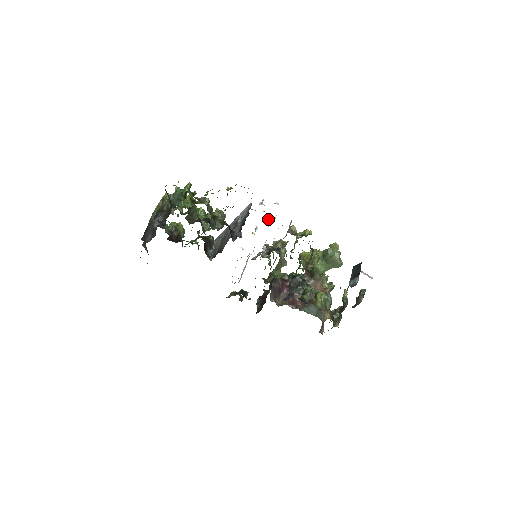
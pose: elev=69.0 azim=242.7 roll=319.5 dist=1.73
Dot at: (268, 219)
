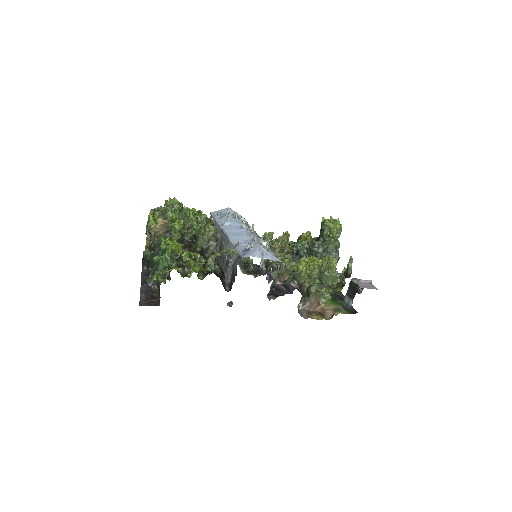
Dot at: (261, 242)
